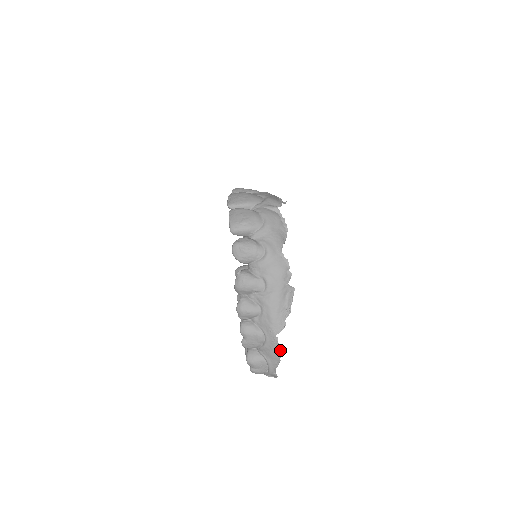
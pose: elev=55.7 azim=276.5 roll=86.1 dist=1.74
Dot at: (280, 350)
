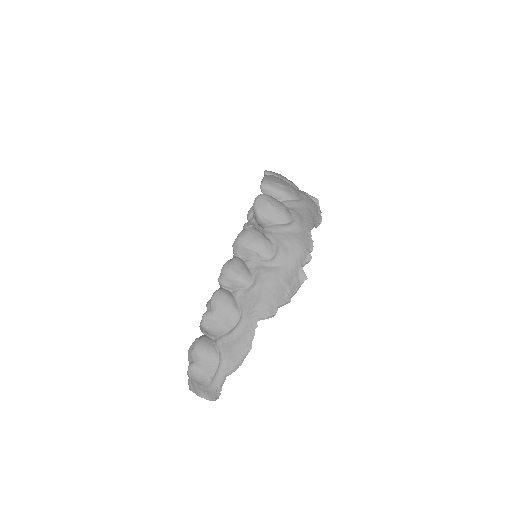
Dot at: (251, 346)
